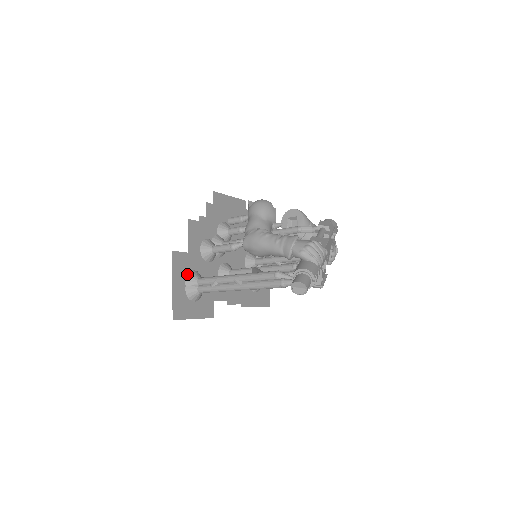
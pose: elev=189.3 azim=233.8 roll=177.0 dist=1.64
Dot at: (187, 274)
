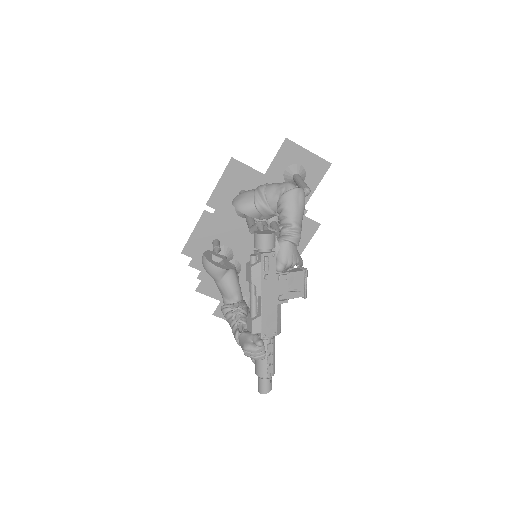
Dot at: occluded
